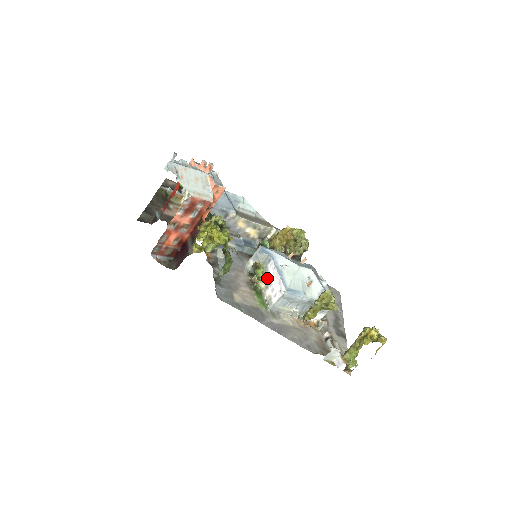
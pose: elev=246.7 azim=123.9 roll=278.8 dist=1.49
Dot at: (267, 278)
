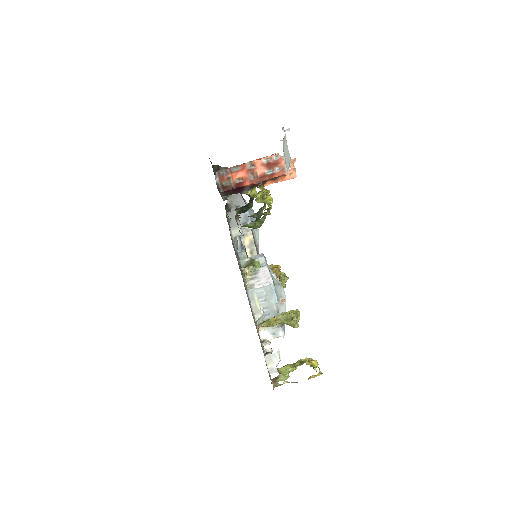
Dot at: (256, 274)
